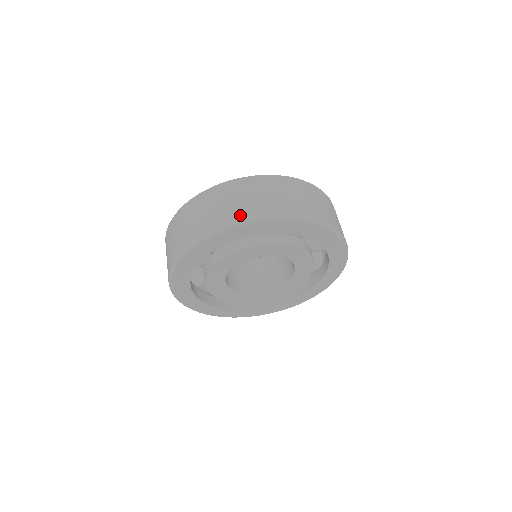
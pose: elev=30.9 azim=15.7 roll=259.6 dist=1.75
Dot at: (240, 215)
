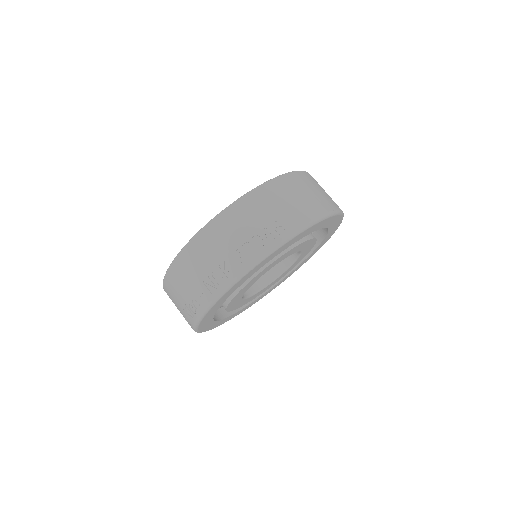
Dot at: (335, 204)
